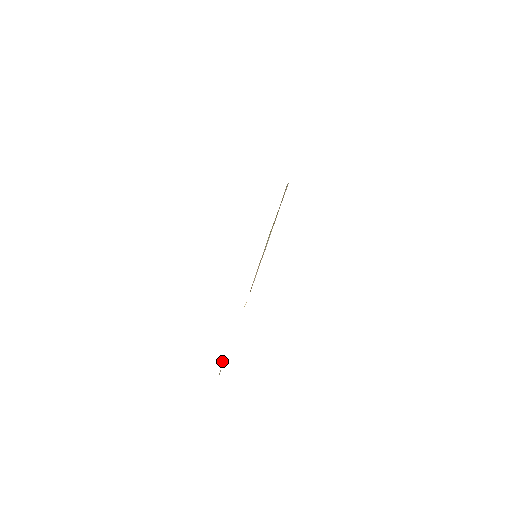
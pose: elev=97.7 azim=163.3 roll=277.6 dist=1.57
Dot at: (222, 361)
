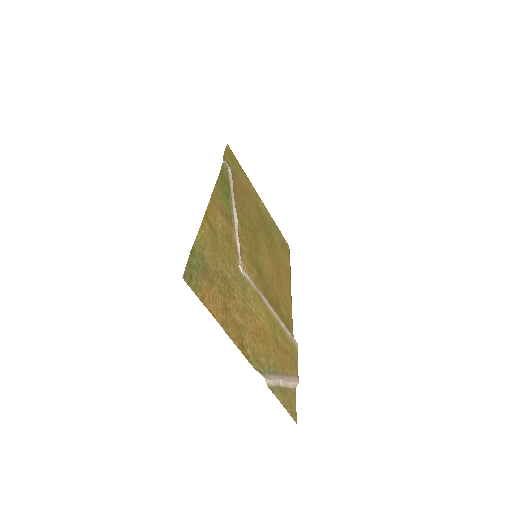
Dot at: (272, 376)
